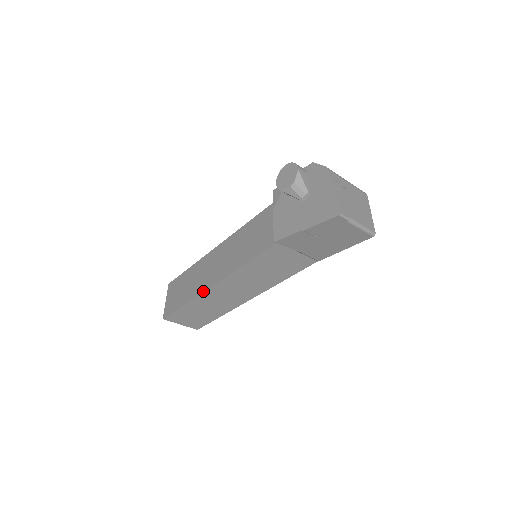
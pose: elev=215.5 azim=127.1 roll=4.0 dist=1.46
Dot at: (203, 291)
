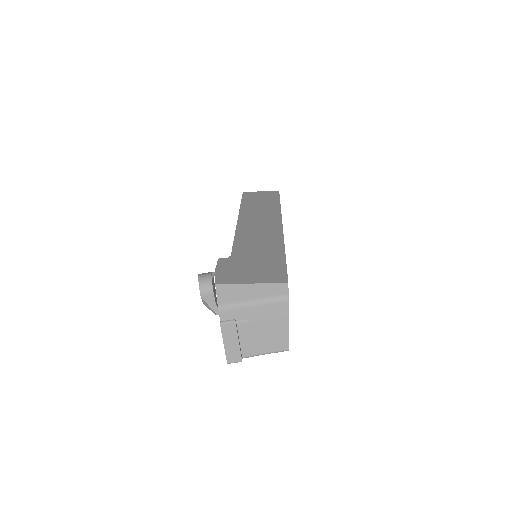
Dot at: occluded
